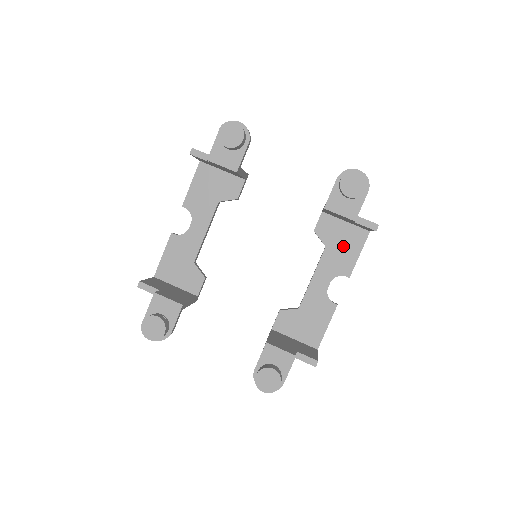
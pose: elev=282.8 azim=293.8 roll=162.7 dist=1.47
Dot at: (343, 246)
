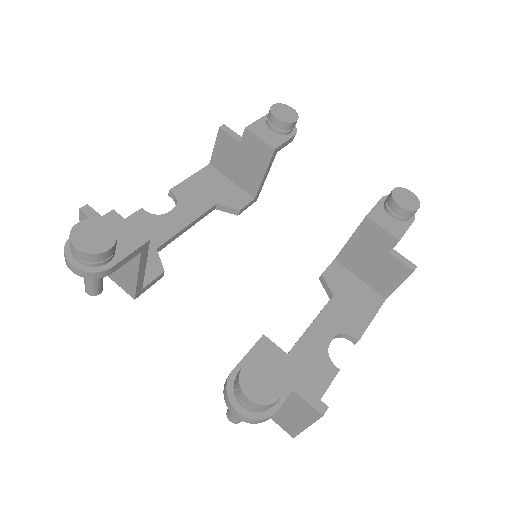
Dot at: (354, 302)
